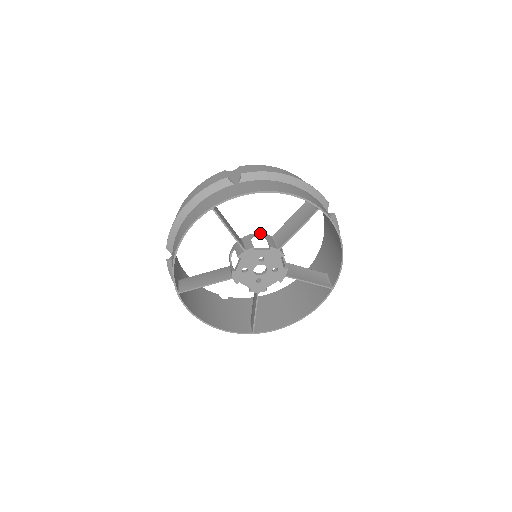
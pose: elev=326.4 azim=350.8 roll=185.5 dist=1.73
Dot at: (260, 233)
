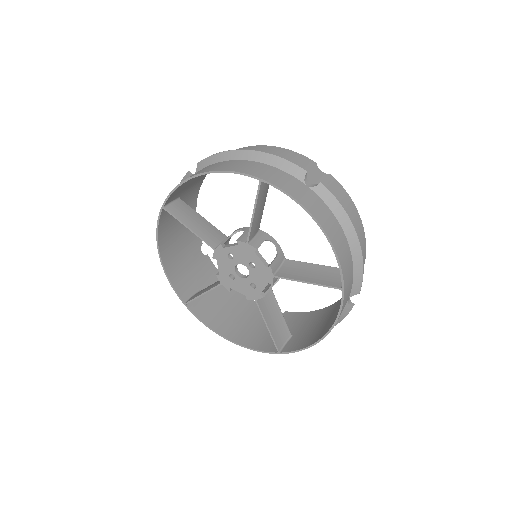
Dot at: (279, 245)
